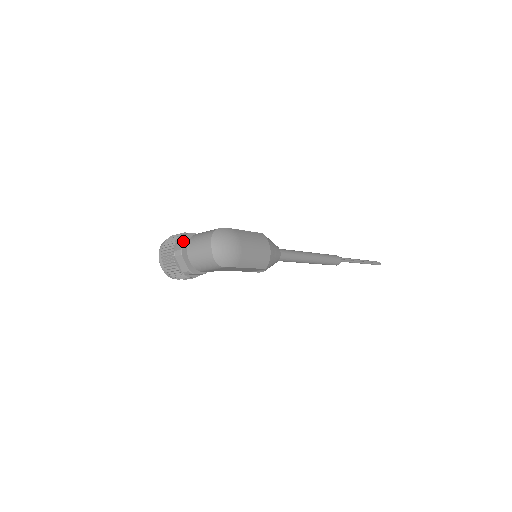
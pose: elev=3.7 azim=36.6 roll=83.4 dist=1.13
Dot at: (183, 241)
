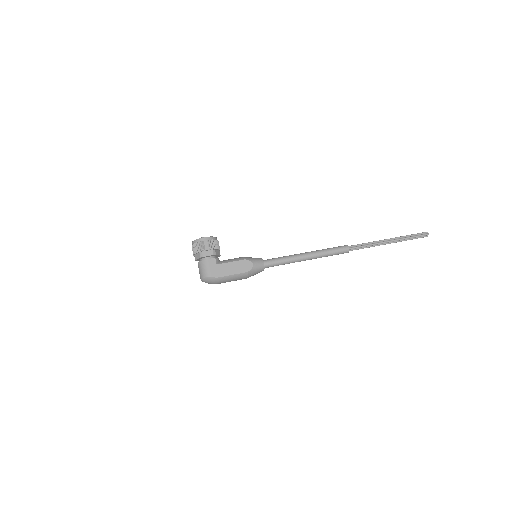
Dot at: (198, 258)
